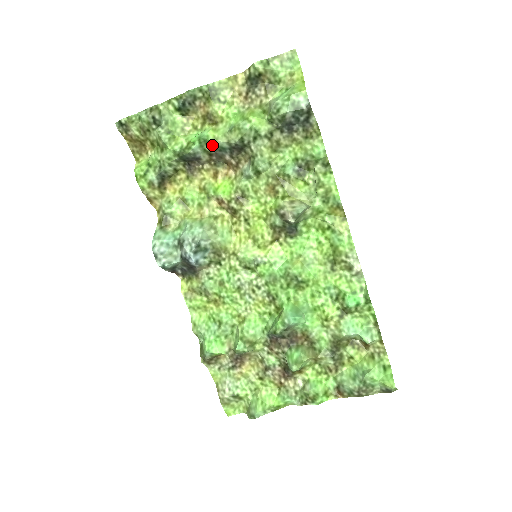
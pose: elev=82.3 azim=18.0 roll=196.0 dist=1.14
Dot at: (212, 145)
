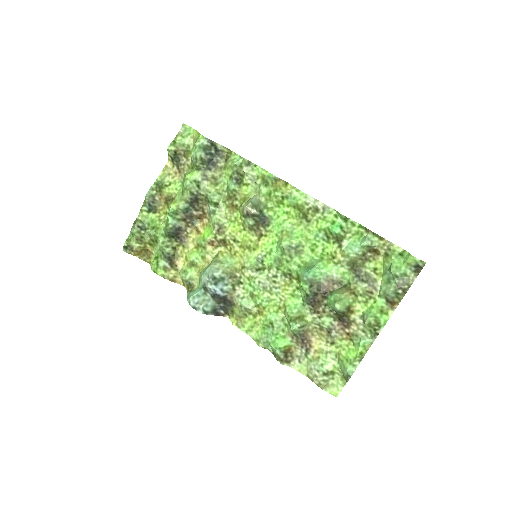
Dot at: (179, 212)
